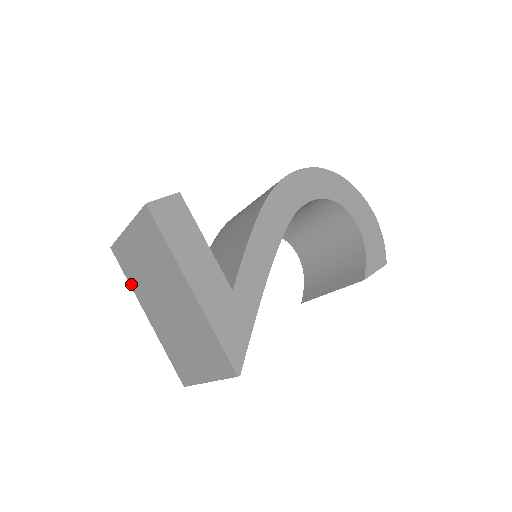
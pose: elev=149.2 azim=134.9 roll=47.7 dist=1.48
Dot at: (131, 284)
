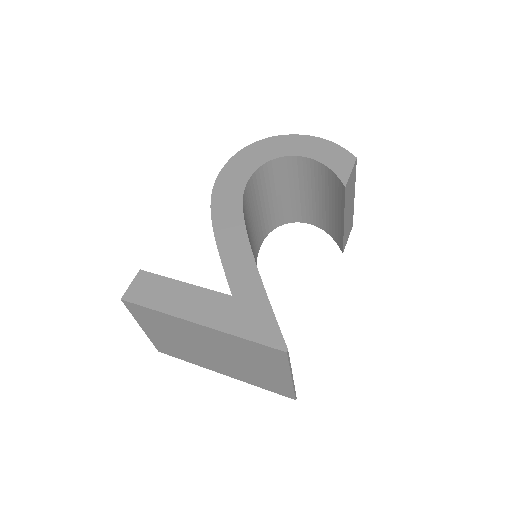
Dot at: (192, 362)
